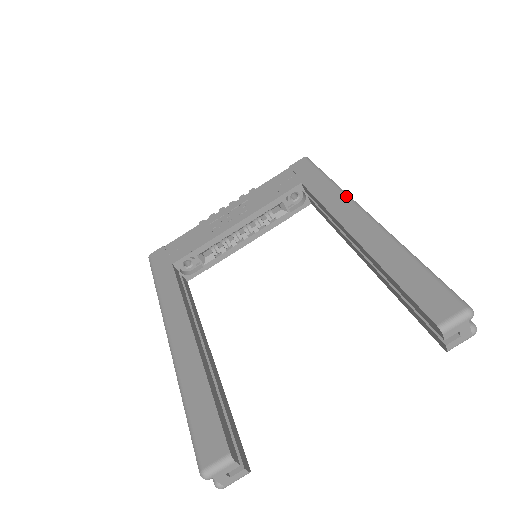
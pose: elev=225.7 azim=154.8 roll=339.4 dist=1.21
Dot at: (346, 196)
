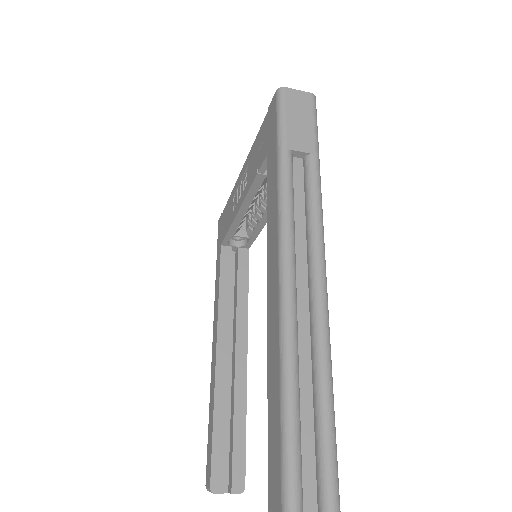
Dot at: (278, 211)
